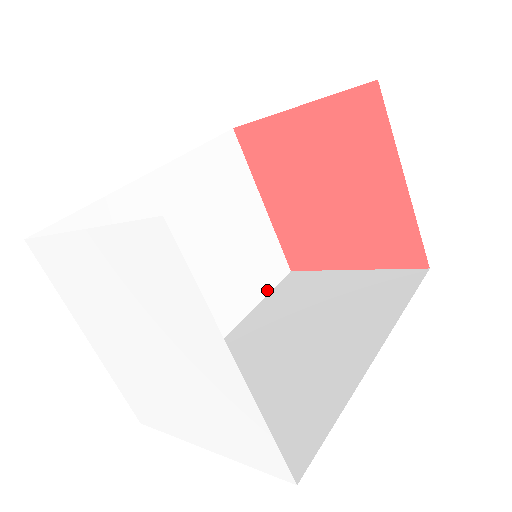
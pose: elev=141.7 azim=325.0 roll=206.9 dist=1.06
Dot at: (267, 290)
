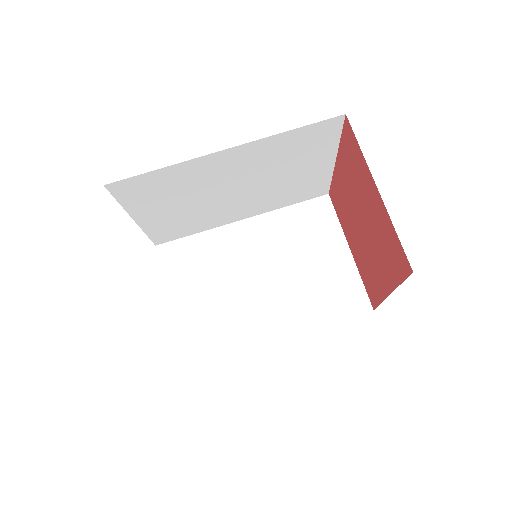
Dot at: (295, 202)
